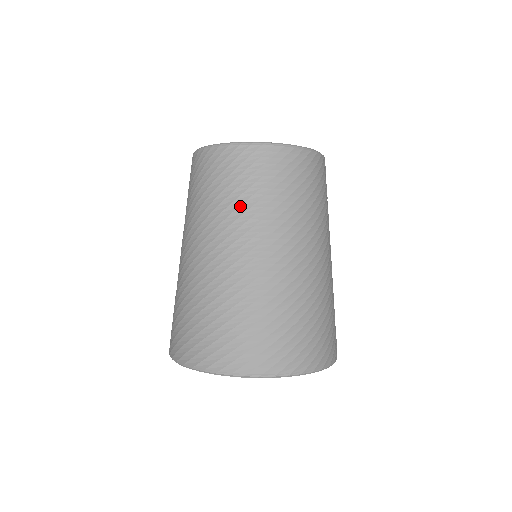
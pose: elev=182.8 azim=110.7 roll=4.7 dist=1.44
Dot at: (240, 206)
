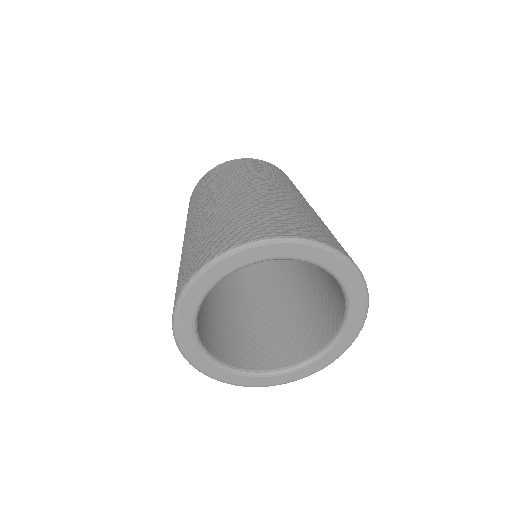
Dot at: (221, 181)
